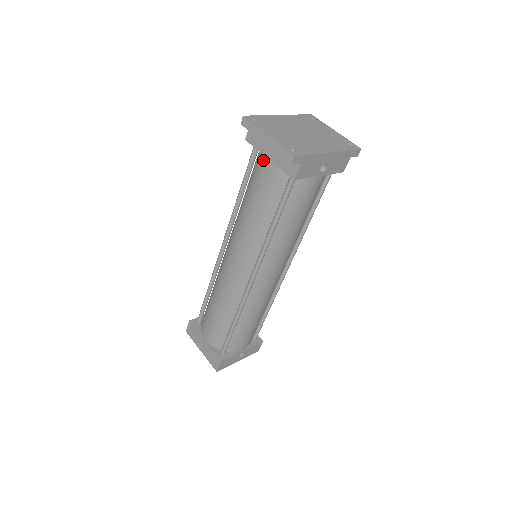
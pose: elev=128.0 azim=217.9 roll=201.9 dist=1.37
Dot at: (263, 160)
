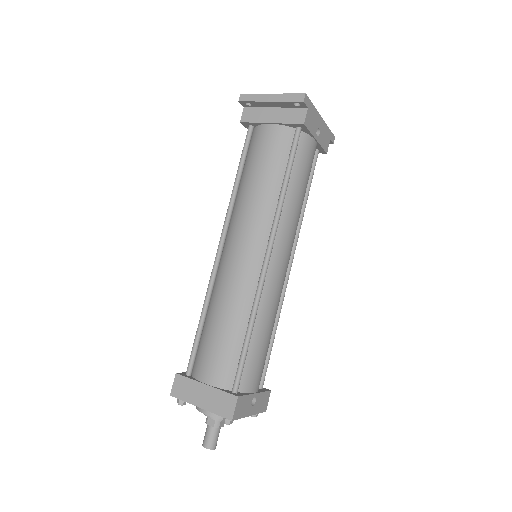
Dot at: (263, 129)
